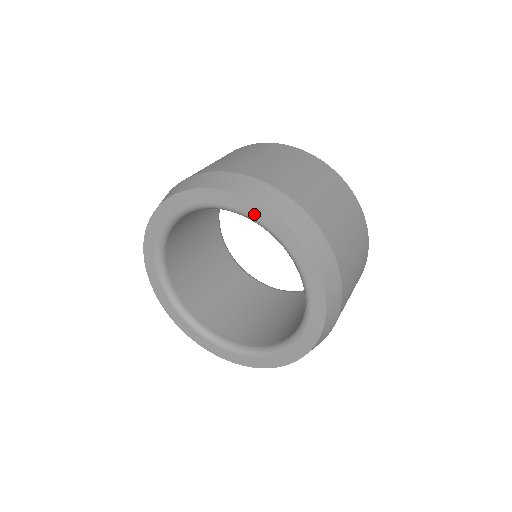
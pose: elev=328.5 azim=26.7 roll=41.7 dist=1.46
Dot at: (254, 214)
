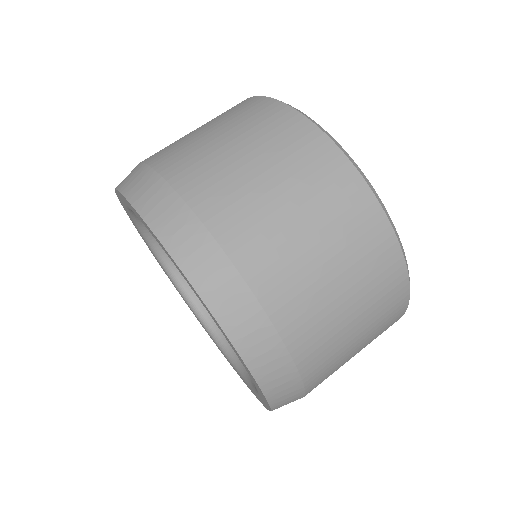
Dot at: (257, 389)
